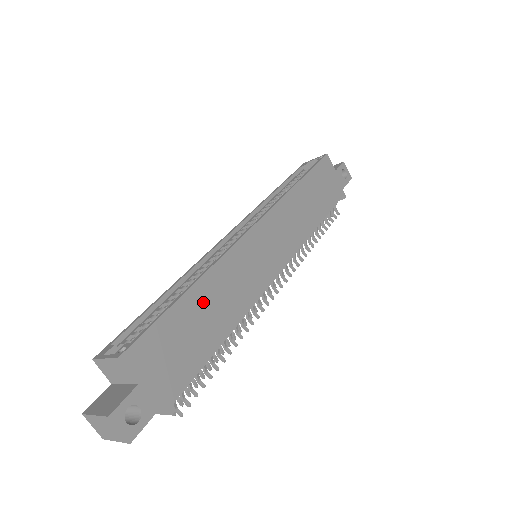
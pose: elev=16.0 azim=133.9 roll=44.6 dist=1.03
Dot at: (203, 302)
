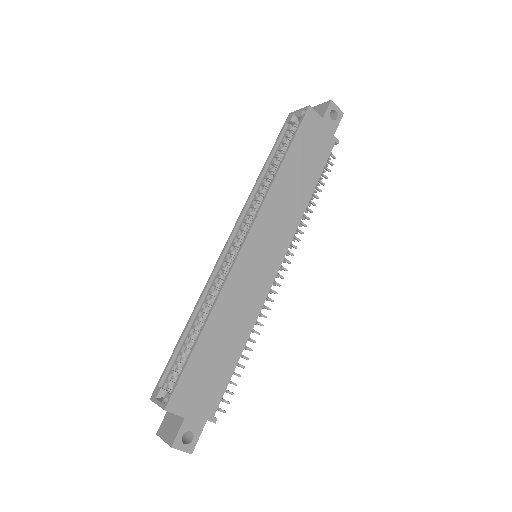
Dot at: (216, 335)
